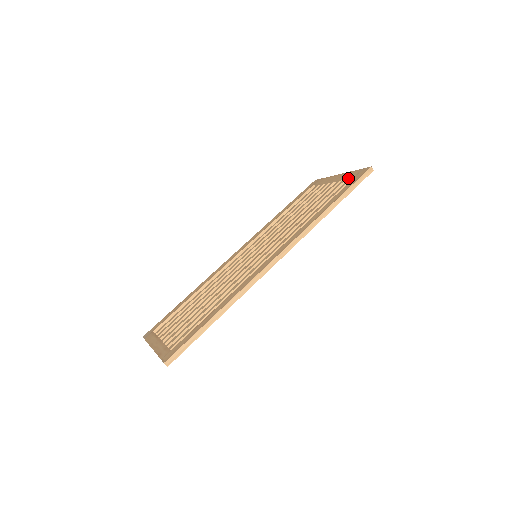
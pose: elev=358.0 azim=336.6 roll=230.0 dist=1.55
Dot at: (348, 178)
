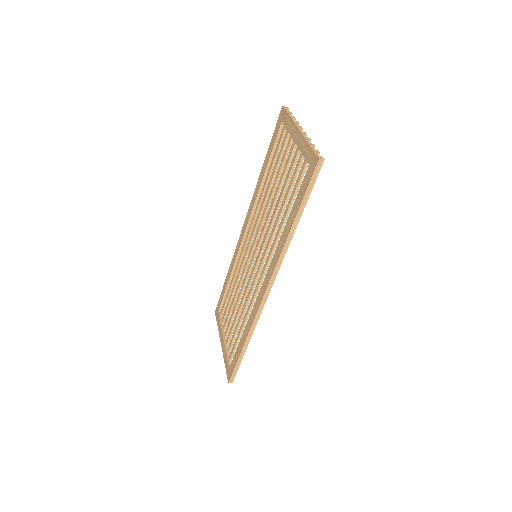
Dot at: (304, 155)
